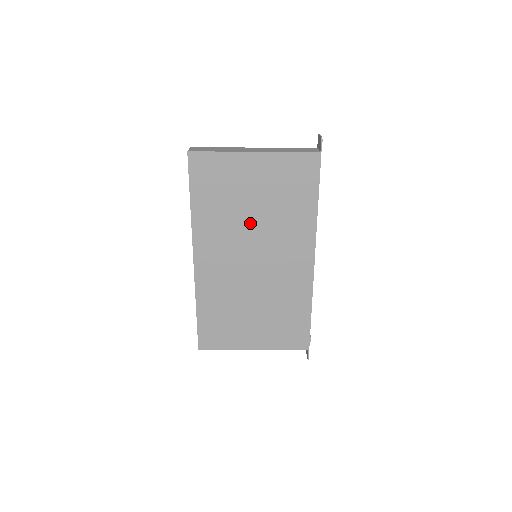
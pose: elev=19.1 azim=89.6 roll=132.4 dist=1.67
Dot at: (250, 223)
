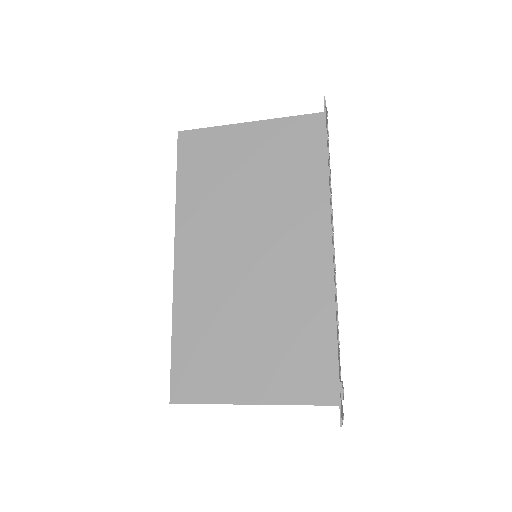
Dot at: (245, 203)
